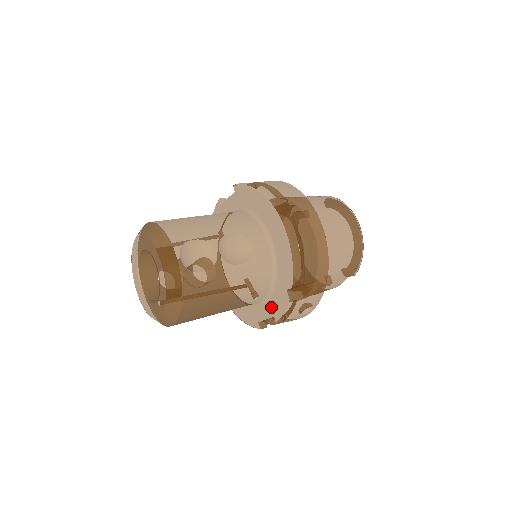
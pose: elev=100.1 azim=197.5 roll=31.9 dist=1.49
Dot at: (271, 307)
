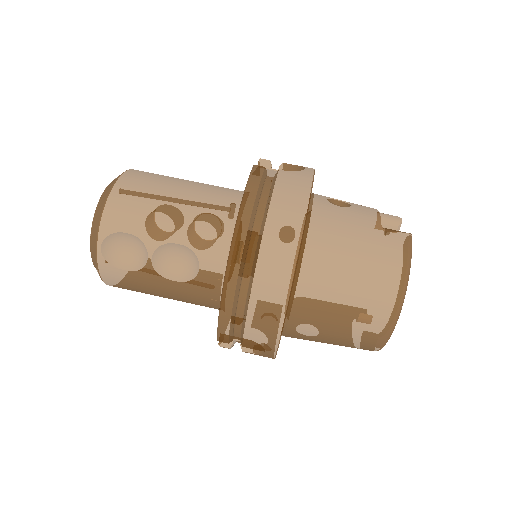
Dot at: occluded
